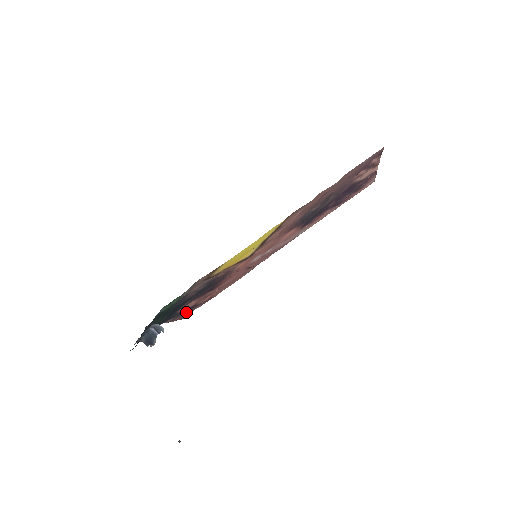
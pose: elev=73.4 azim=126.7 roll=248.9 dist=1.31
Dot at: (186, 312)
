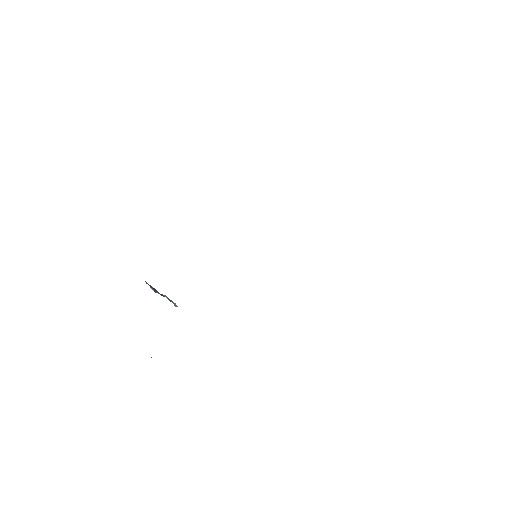
Dot at: occluded
